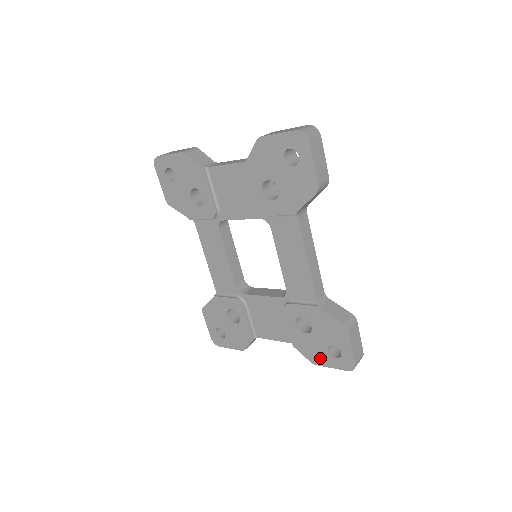
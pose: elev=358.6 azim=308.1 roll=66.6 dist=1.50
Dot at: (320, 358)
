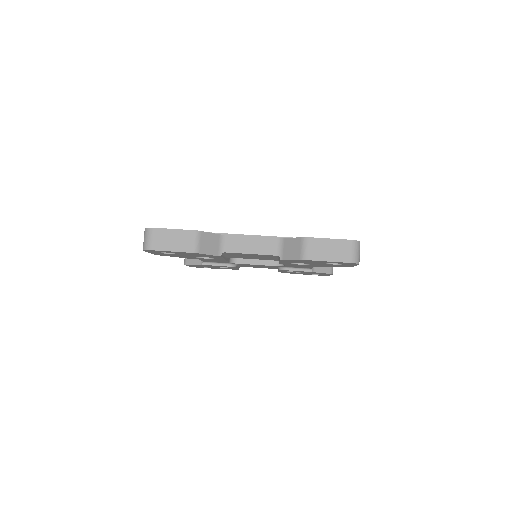
Dot at: occluded
